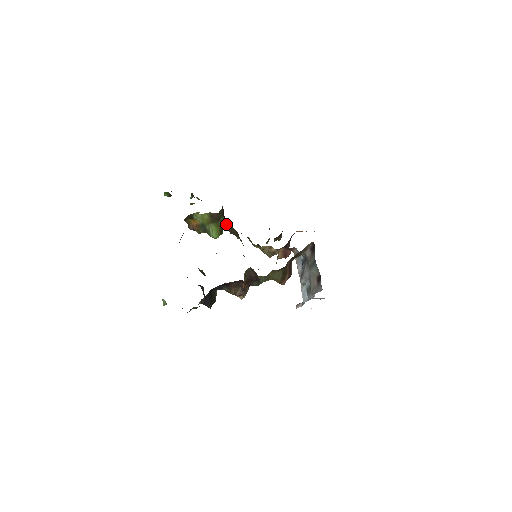
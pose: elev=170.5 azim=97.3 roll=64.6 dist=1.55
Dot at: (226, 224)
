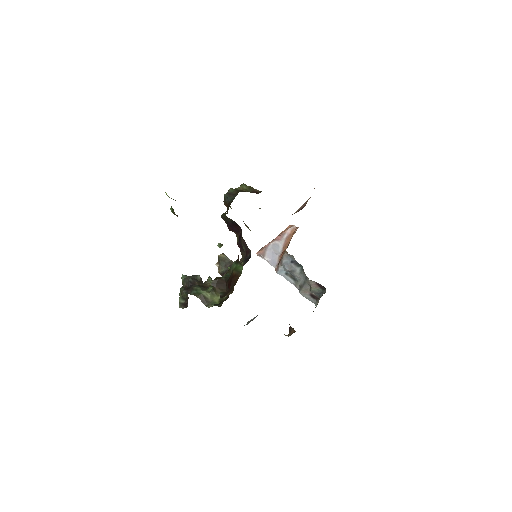
Dot at: (234, 232)
